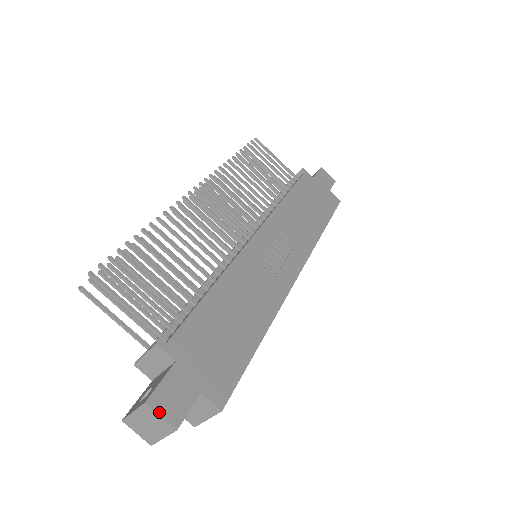
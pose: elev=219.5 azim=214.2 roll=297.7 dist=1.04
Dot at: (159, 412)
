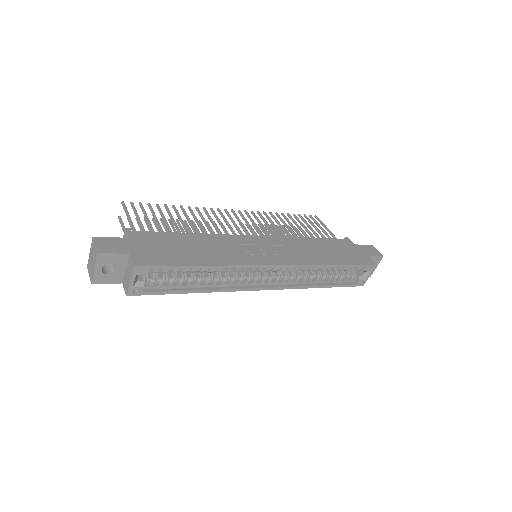
Dot at: (96, 243)
